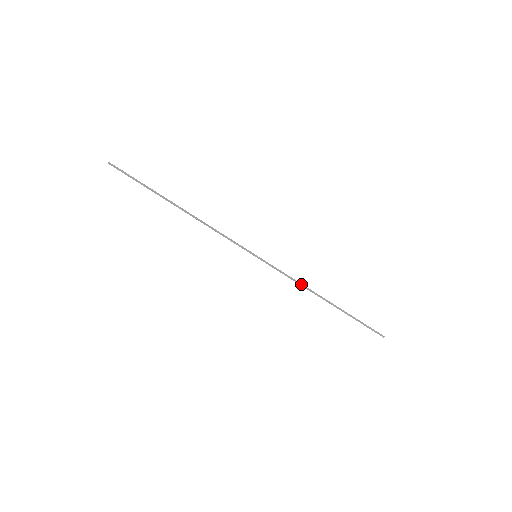
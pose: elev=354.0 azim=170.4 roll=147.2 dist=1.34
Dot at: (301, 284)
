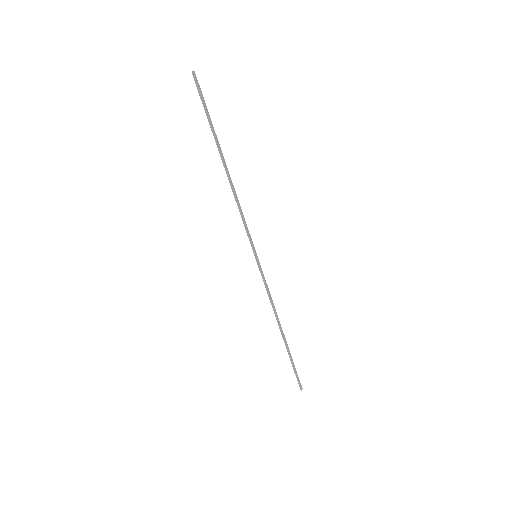
Dot at: (273, 306)
